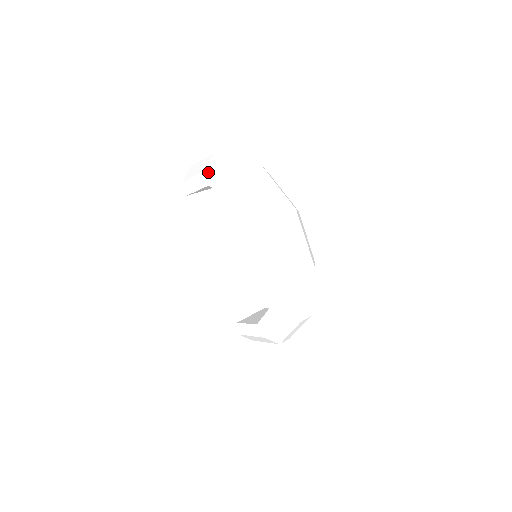
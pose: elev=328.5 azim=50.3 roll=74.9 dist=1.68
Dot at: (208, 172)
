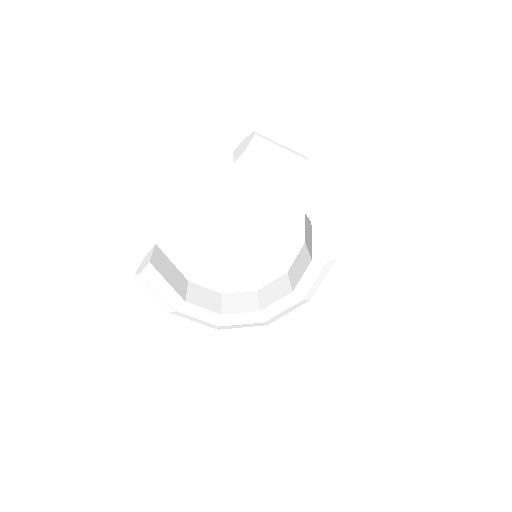
Dot at: (303, 181)
